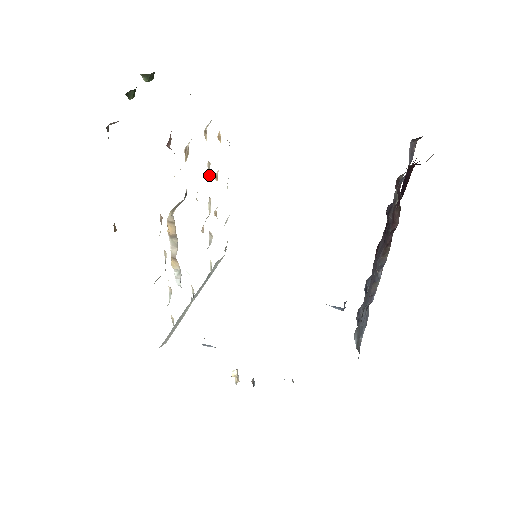
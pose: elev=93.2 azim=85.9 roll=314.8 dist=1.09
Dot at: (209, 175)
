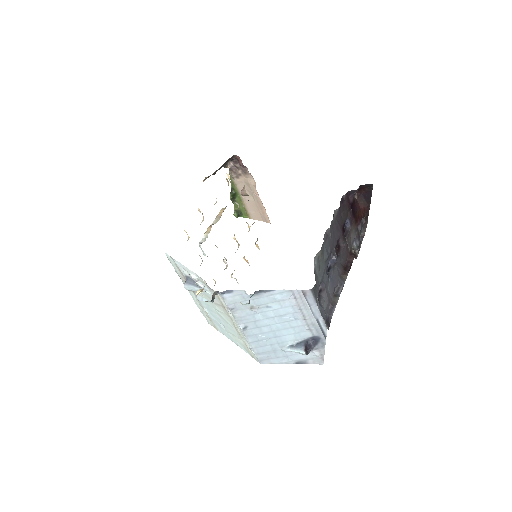
Dot at: occluded
